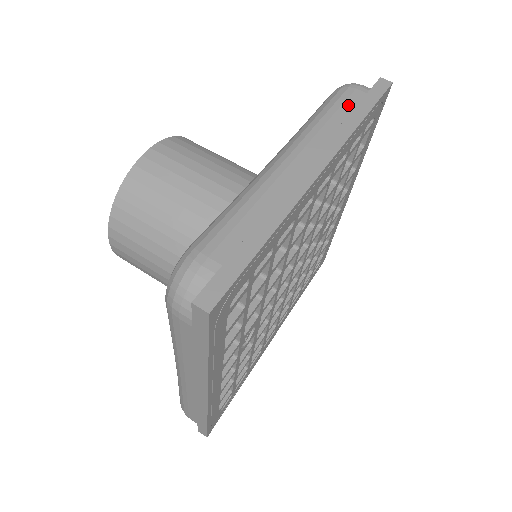
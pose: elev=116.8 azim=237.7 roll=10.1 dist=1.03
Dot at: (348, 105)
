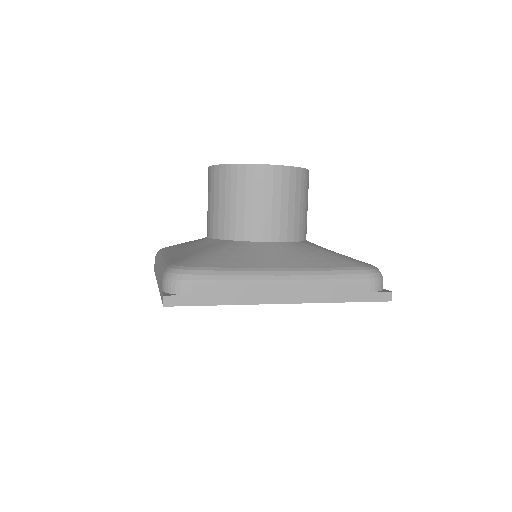
Dot at: (351, 288)
